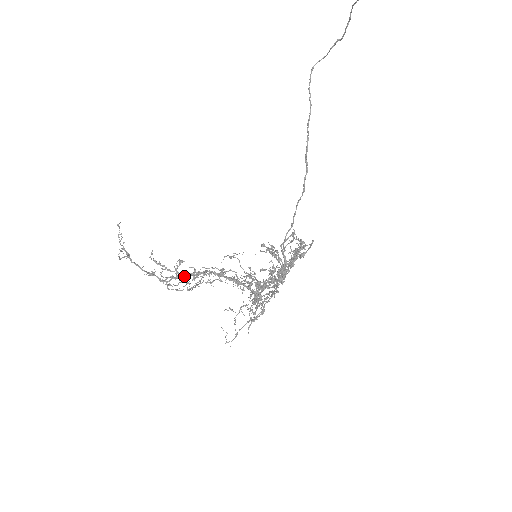
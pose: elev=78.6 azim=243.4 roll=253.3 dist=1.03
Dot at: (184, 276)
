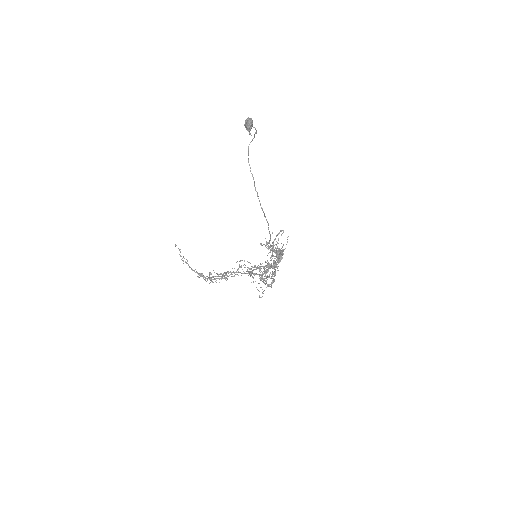
Dot at: occluded
